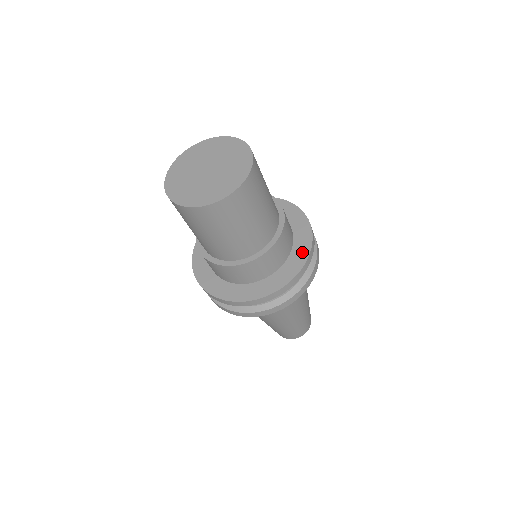
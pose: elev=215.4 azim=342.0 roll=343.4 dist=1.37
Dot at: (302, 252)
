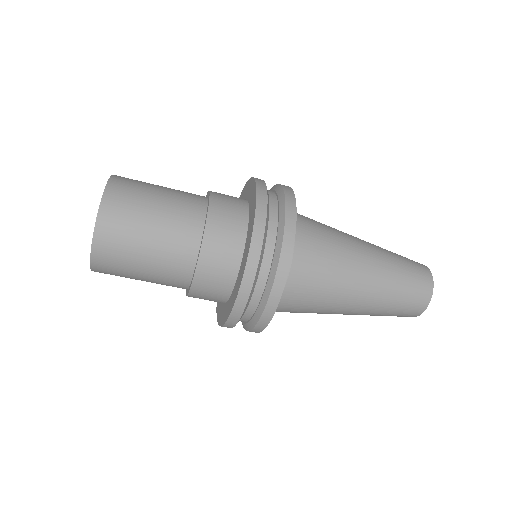
Dot at: (248, 241)
